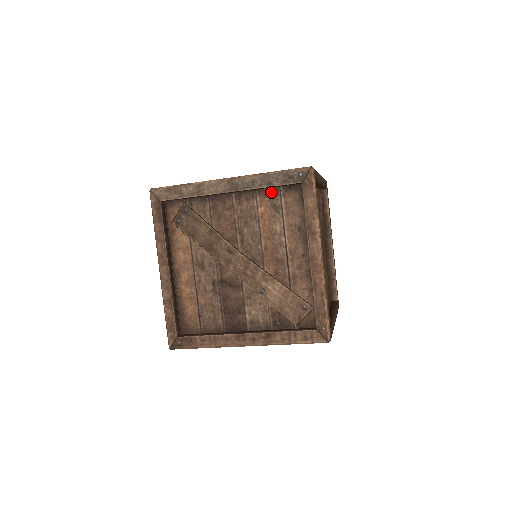
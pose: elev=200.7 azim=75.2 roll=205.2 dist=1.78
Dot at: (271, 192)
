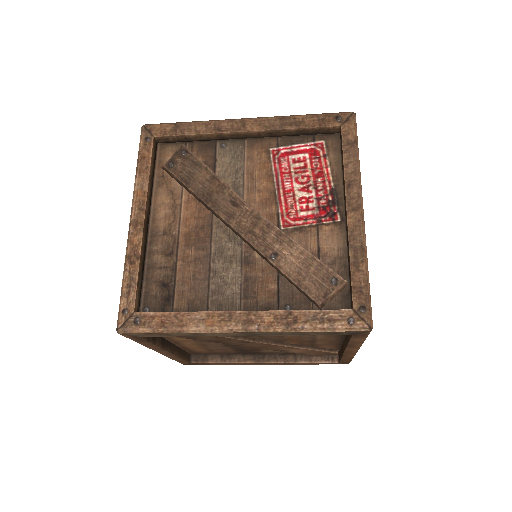
Dot at: occluded
